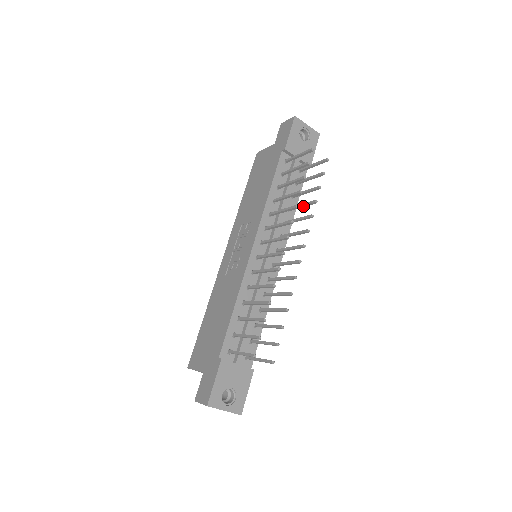
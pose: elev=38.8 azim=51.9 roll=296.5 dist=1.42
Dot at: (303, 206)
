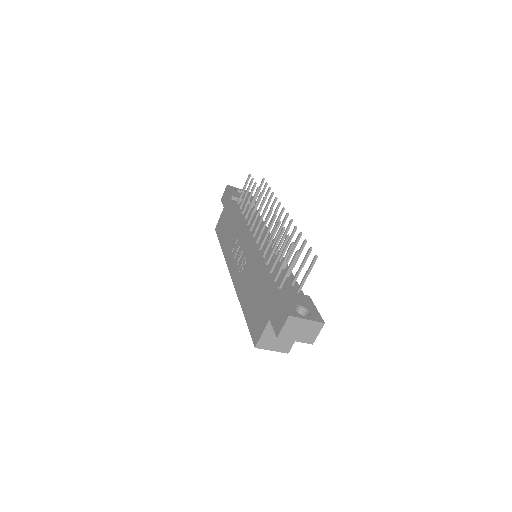
Dot at: occluded
